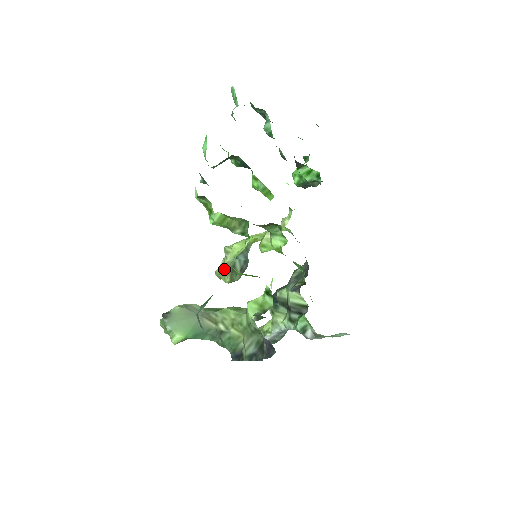
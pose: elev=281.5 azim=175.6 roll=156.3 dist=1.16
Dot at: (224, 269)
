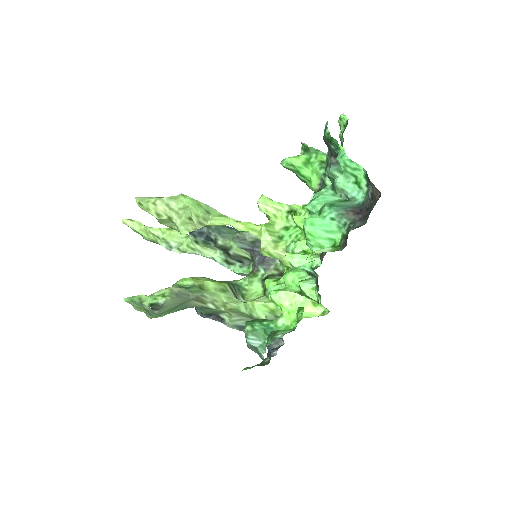
Dot at: (187, 232)
